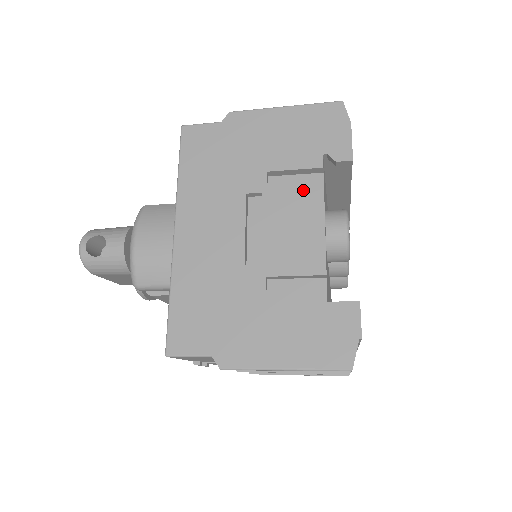
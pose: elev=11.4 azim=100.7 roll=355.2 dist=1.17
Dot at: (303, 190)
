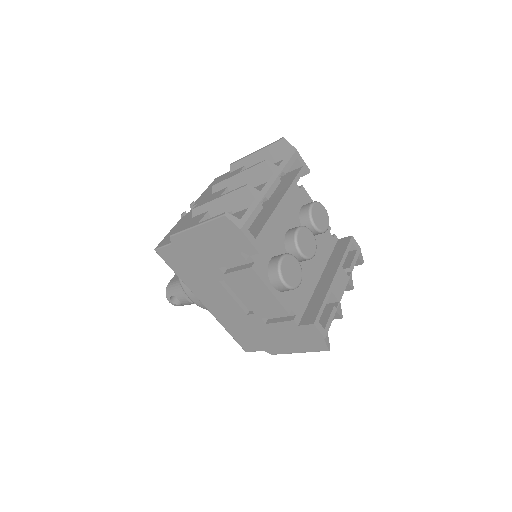
Dot at: (245, 275)
